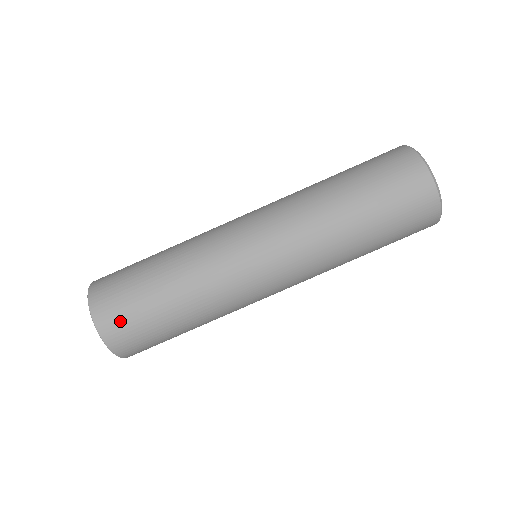
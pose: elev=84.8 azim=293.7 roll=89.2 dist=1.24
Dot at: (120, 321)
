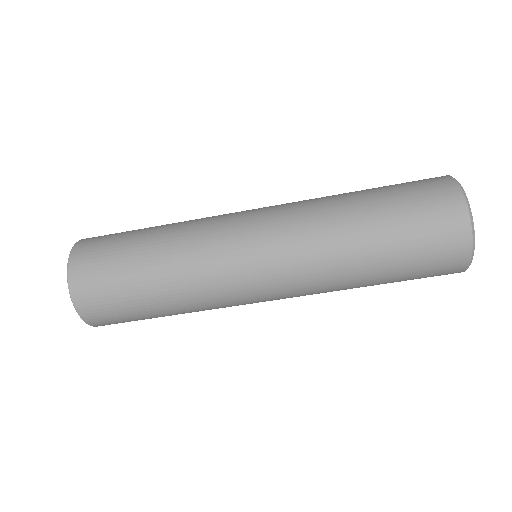
Dot at: occluded
